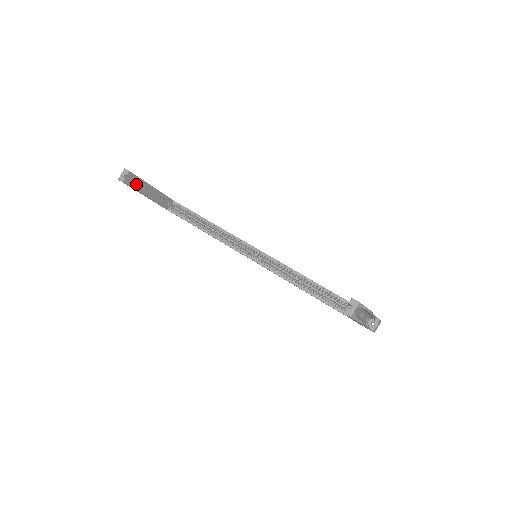
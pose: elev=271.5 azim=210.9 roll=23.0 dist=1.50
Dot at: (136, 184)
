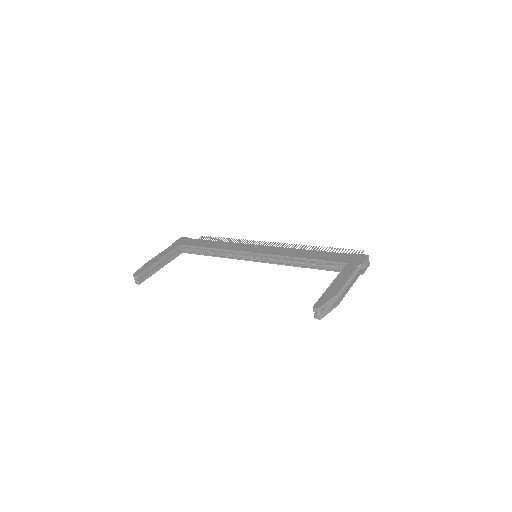
Dot at: (148, 272)
